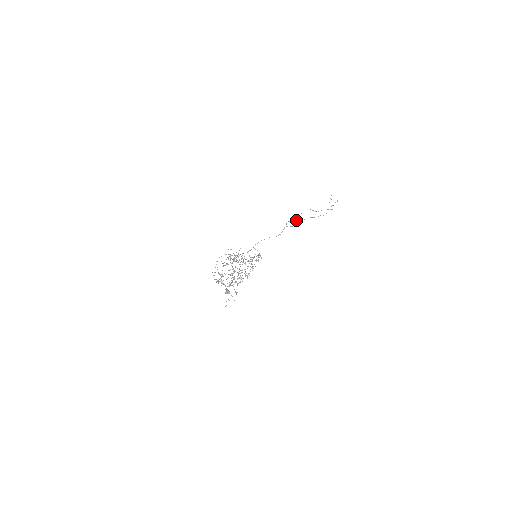
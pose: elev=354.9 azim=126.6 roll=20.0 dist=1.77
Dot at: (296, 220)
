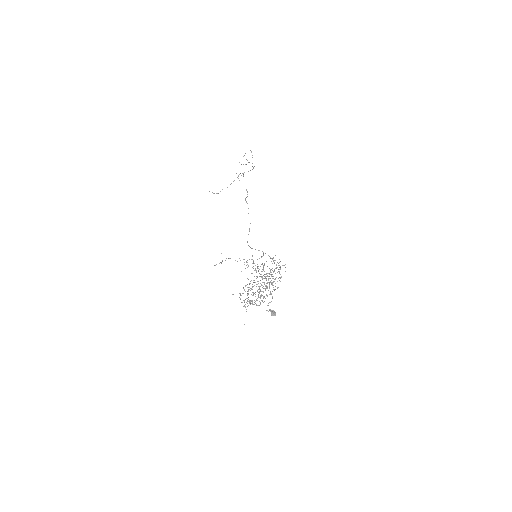
Dot at: (247, 194)
